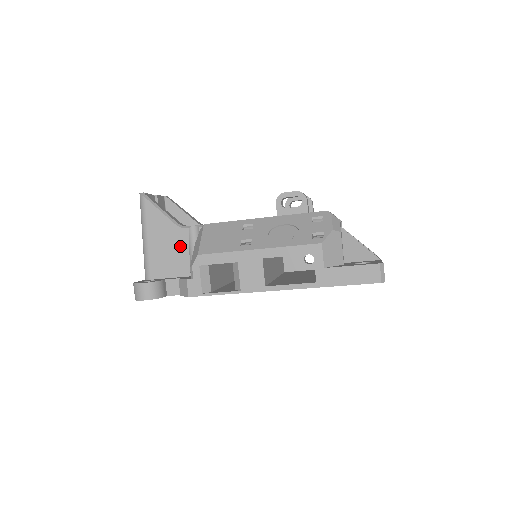
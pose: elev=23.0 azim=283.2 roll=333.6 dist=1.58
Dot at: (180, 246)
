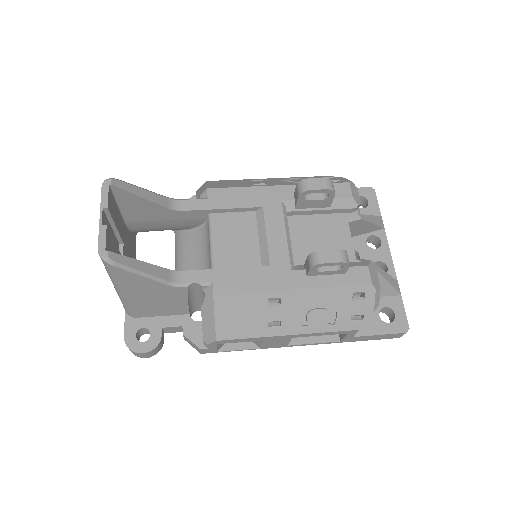
Dot at: (175, 298)
